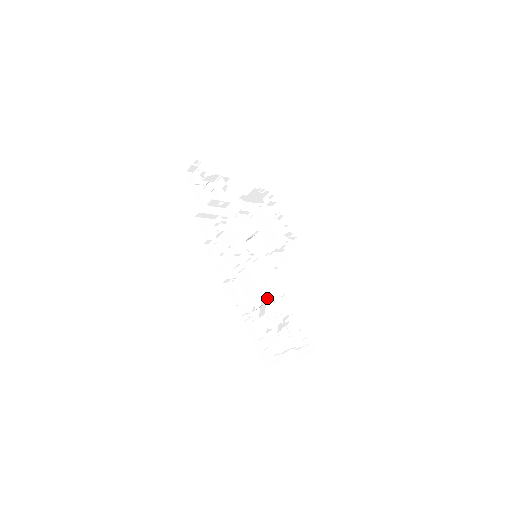
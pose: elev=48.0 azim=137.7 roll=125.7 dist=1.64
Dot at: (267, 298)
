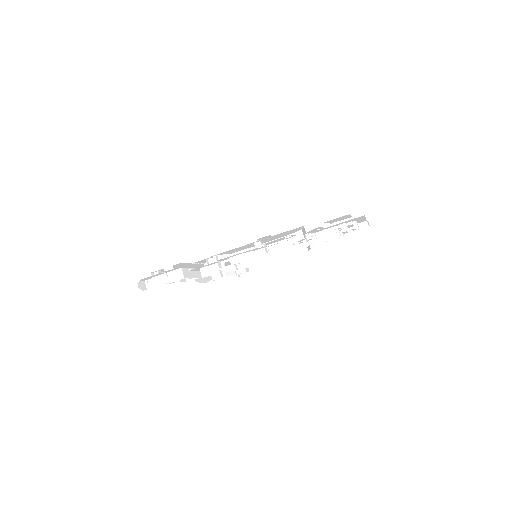
Dot at: (300, 241)
